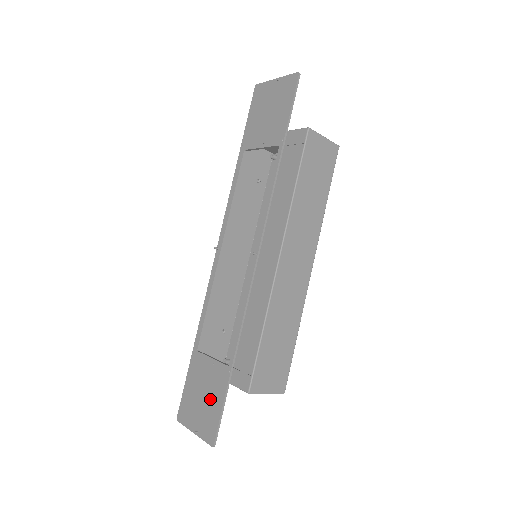
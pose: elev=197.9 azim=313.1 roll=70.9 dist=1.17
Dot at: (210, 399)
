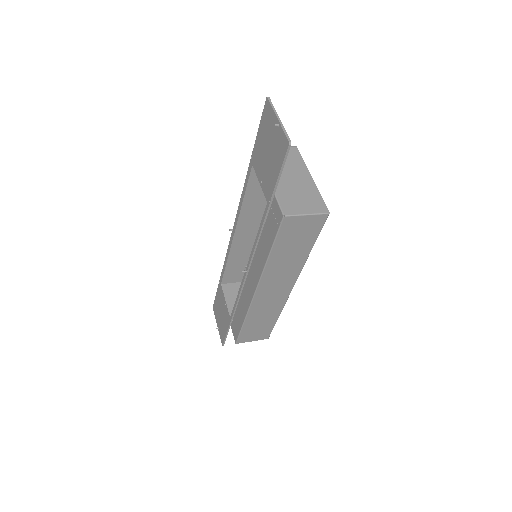
Dot at: (223, 321)
